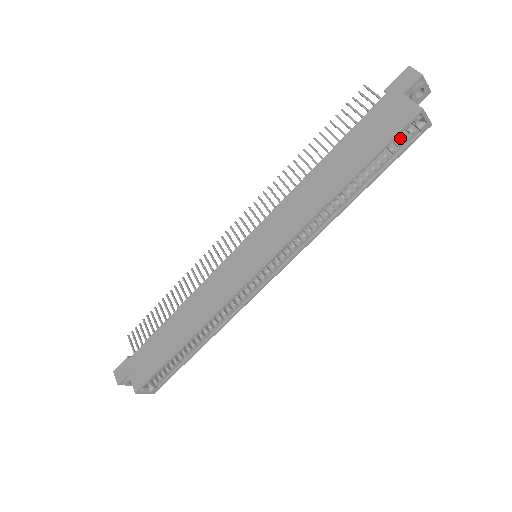
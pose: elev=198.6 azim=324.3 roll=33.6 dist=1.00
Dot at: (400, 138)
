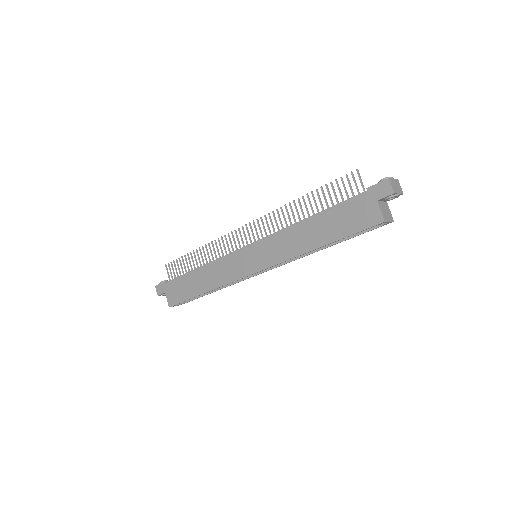
Dot at: occluded
